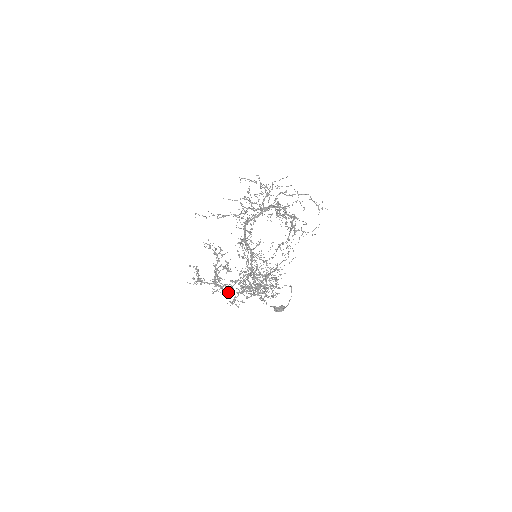
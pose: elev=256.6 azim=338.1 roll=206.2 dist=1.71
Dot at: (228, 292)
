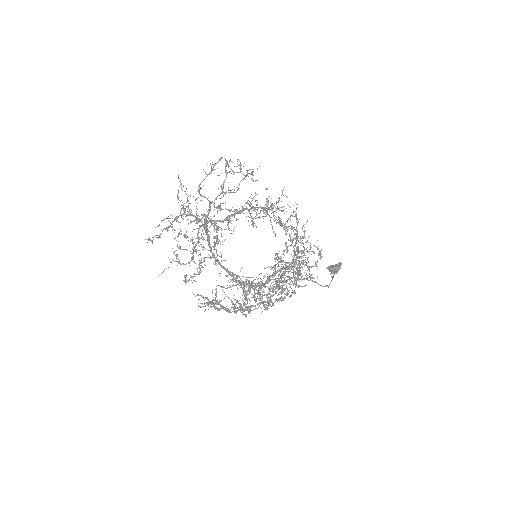
Dot at: (275, 293)
